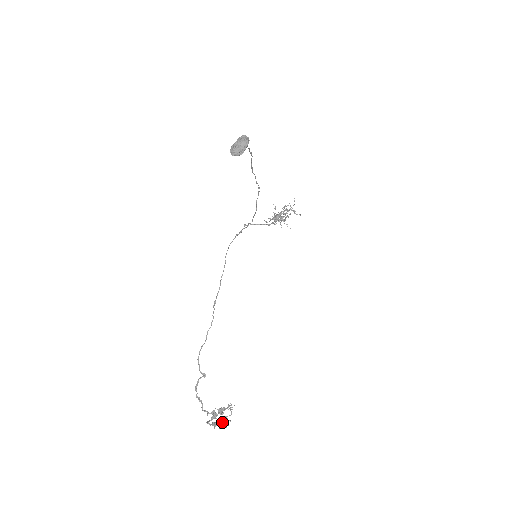
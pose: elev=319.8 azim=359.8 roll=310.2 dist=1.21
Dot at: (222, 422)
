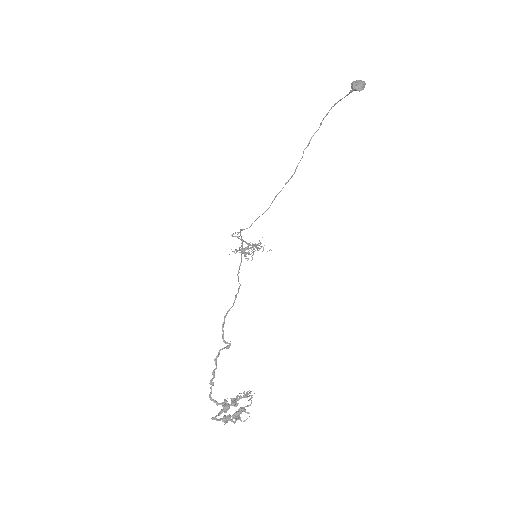
Dot at: (236, 415)
